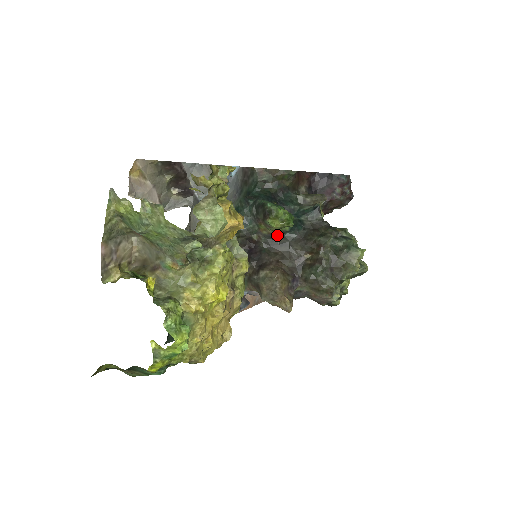
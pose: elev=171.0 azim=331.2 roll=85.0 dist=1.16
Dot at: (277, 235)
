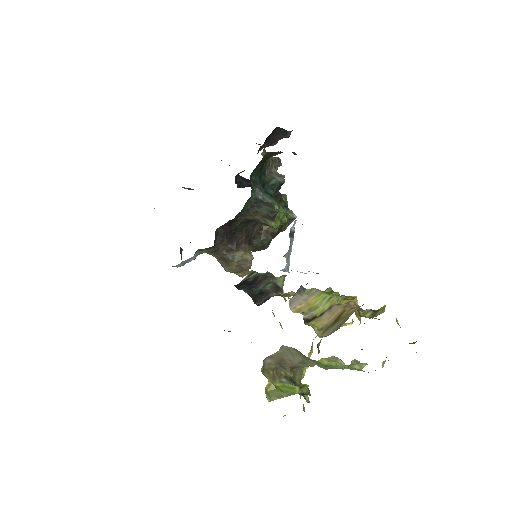
Dot at: occluded
